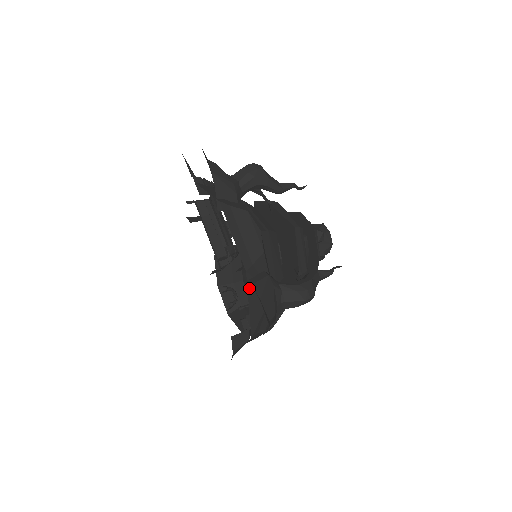
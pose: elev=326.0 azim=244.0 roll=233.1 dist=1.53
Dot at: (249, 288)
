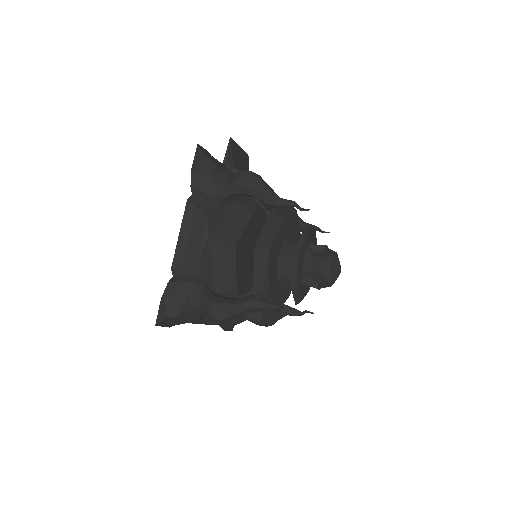
Dot at: occluded
